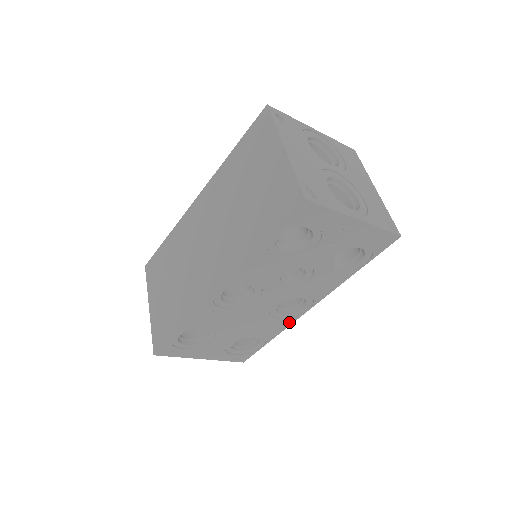
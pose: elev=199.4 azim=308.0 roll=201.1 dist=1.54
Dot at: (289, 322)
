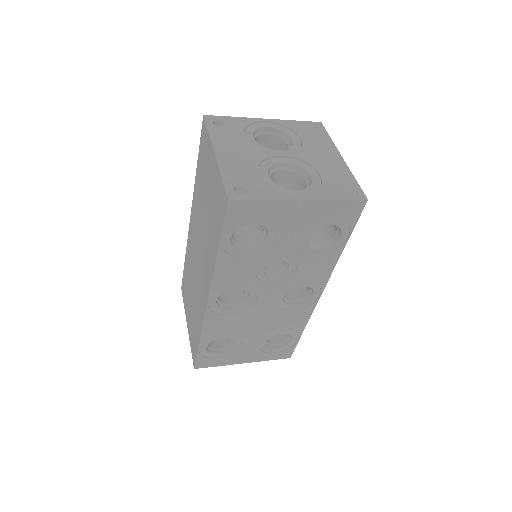
Dot at: (308, 311)
